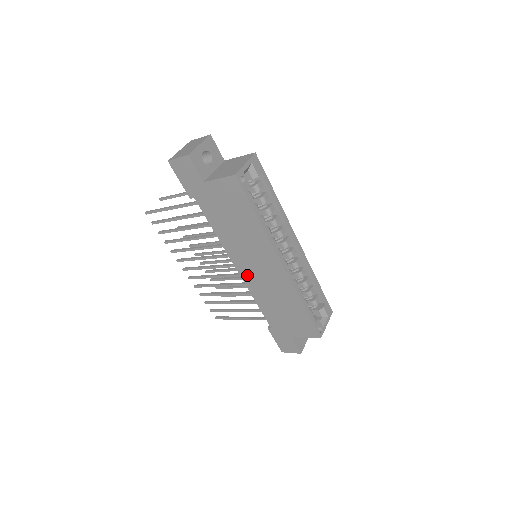
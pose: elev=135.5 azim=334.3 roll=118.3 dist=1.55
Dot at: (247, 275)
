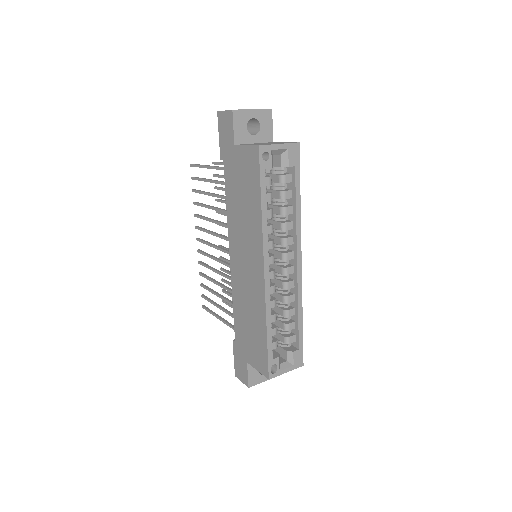
Dot at: (235, 268)
